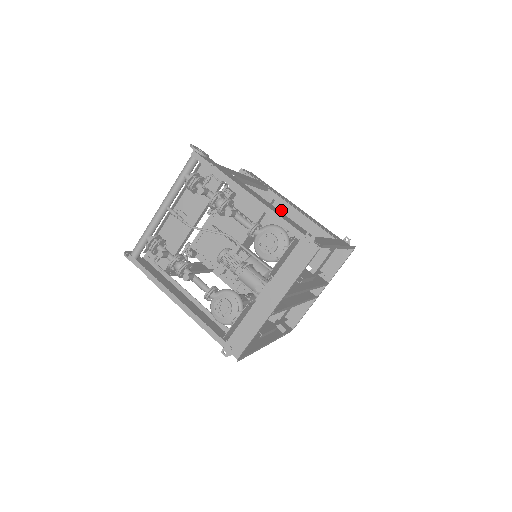
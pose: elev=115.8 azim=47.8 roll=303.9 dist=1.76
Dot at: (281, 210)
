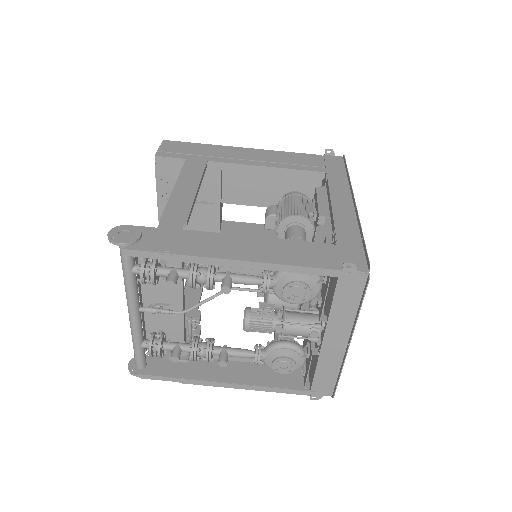
Dot at: (237, 173)
